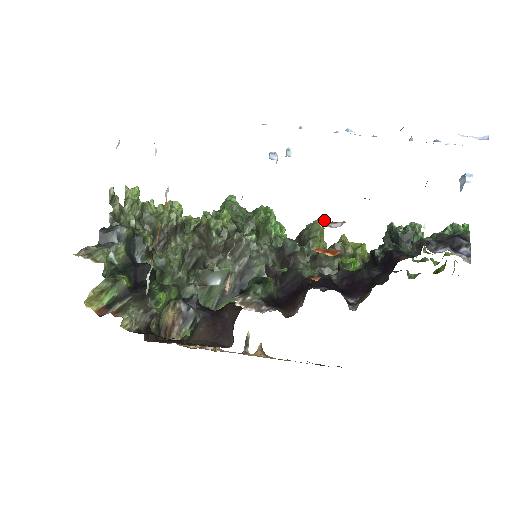
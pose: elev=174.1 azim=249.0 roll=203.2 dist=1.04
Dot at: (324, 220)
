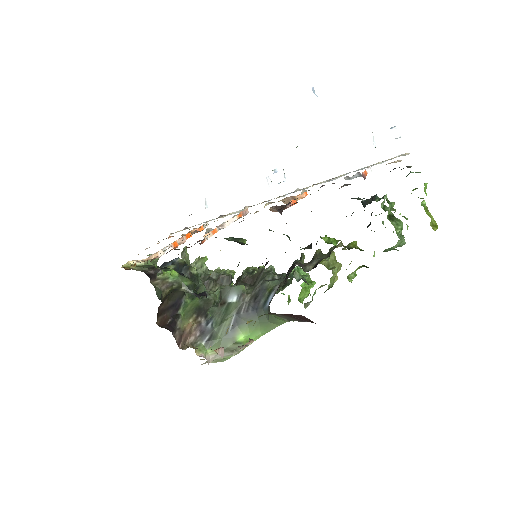
Dot at: occluded
